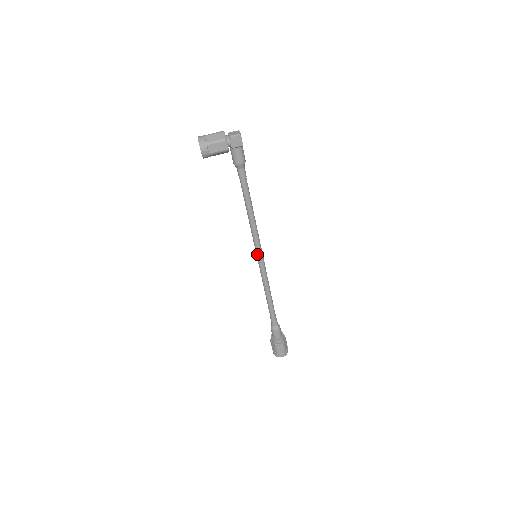
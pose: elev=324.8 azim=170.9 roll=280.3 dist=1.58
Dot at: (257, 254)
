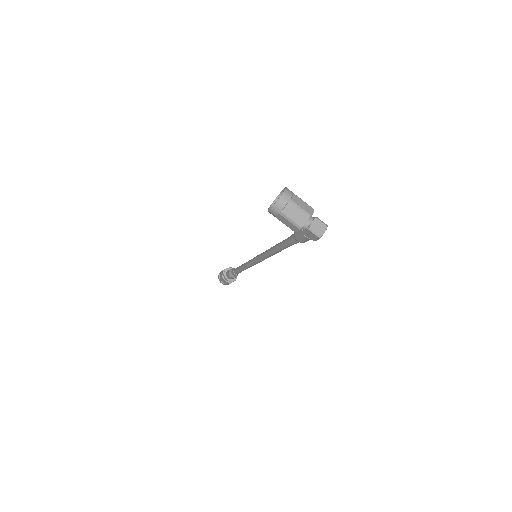
Dot at: (257, 258)
